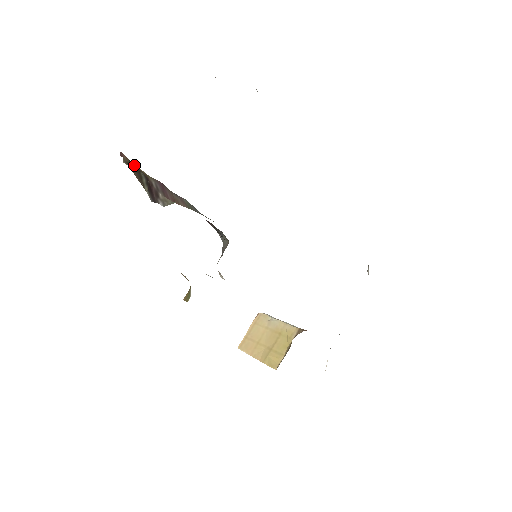
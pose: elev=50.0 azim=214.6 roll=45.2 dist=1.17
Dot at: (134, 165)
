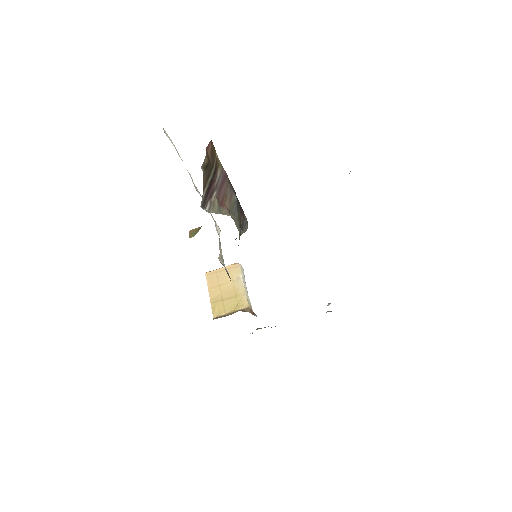
Dot at: (212, 158)
